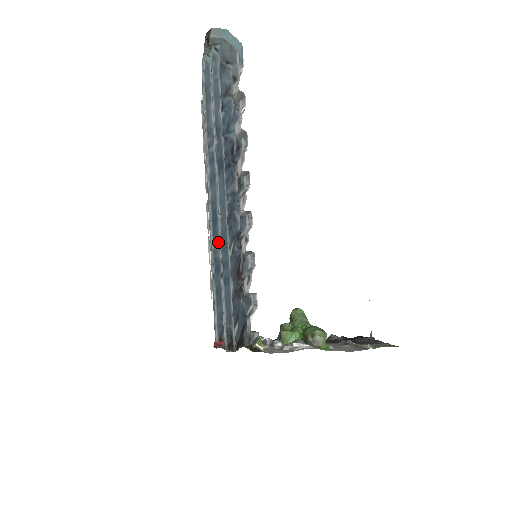
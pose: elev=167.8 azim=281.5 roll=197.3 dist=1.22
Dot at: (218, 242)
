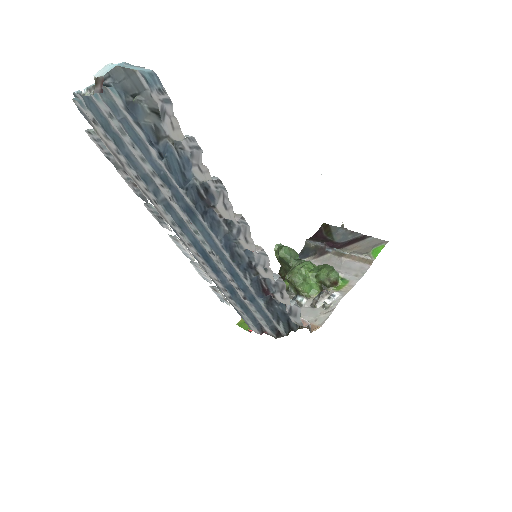
Dot at: (221, 273)
